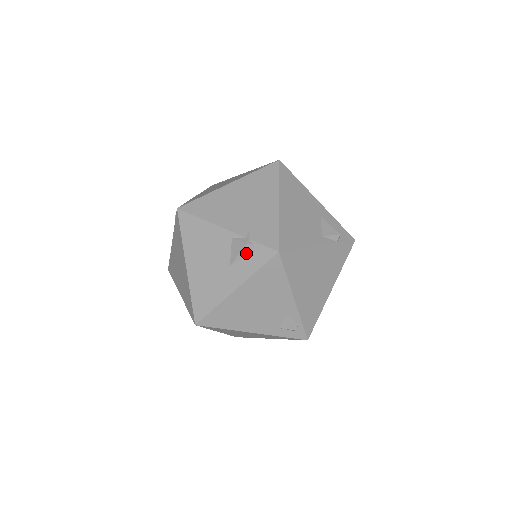
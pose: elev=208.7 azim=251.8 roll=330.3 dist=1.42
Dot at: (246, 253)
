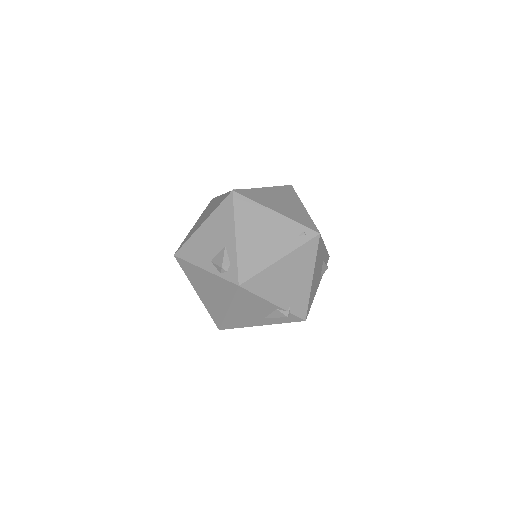
Dot at: (283, 317)
